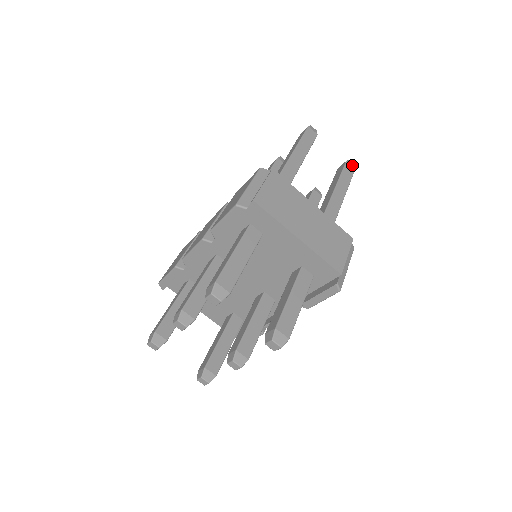
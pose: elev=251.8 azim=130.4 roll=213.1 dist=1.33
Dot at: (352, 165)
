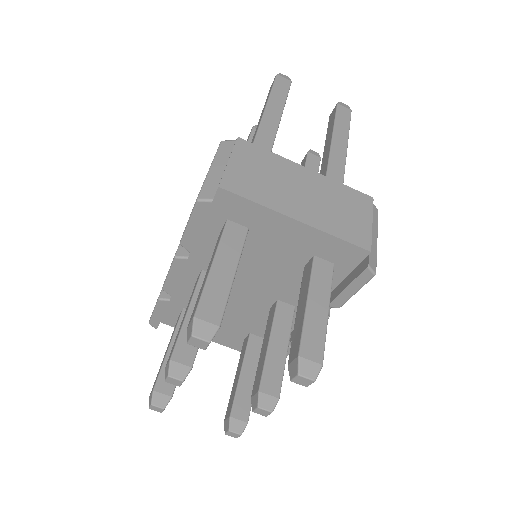
Dot at: (346, 107)
